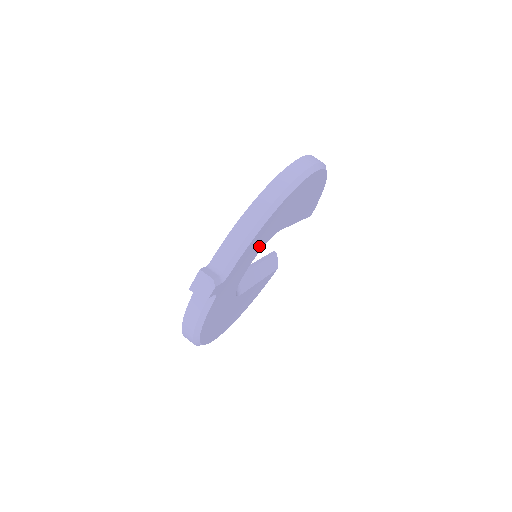
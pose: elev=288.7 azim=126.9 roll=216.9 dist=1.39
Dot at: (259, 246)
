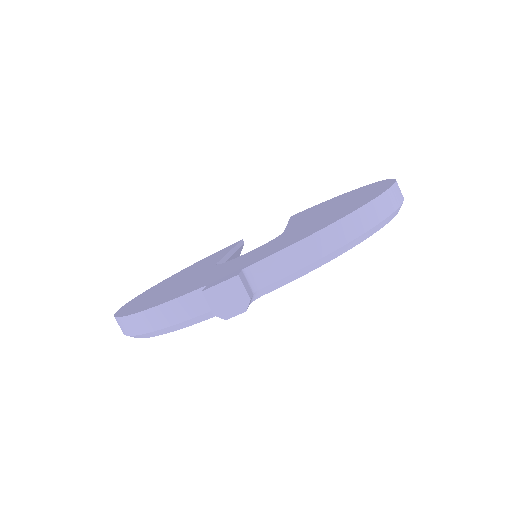
Dot at: occluded
